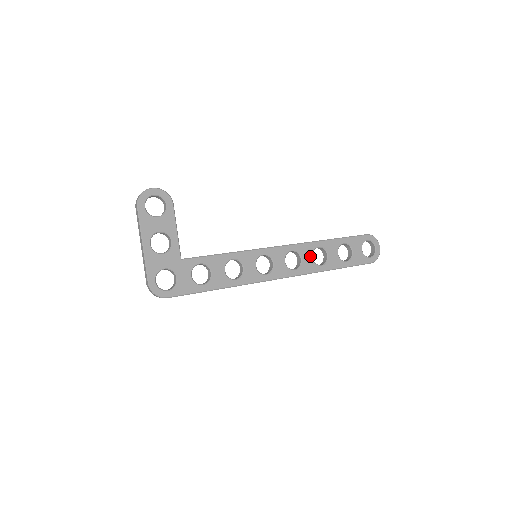
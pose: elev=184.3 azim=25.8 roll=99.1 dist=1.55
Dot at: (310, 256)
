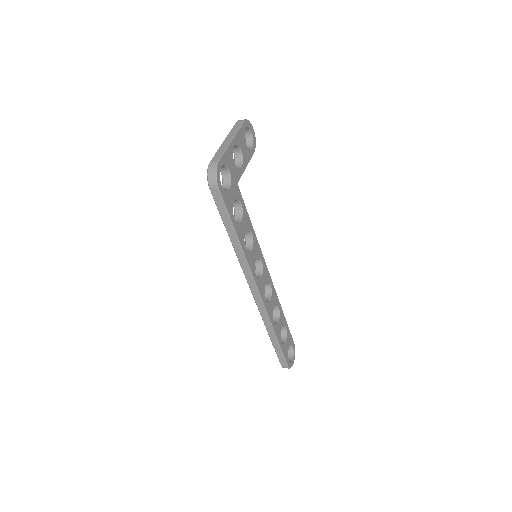
Dot at: (274, 305)
